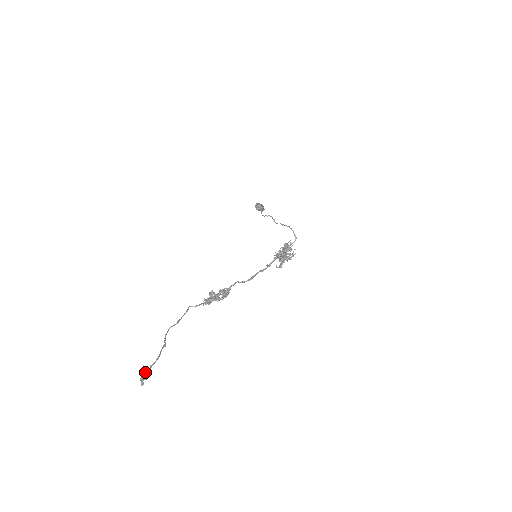
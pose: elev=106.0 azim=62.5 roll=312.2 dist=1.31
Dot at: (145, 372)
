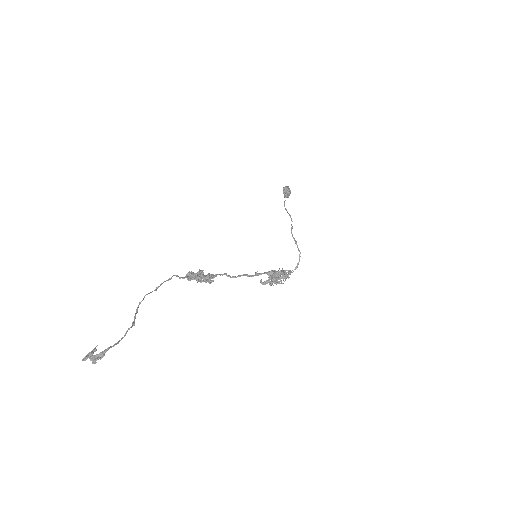
Dot at: (100, 355)
